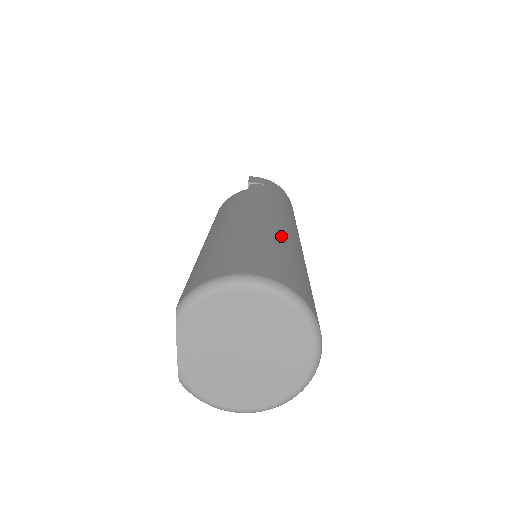
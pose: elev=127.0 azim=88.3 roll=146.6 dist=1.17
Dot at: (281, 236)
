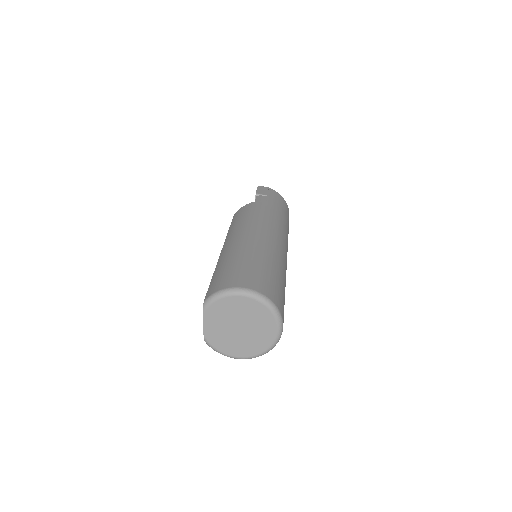
Dot at: (269, 252)
